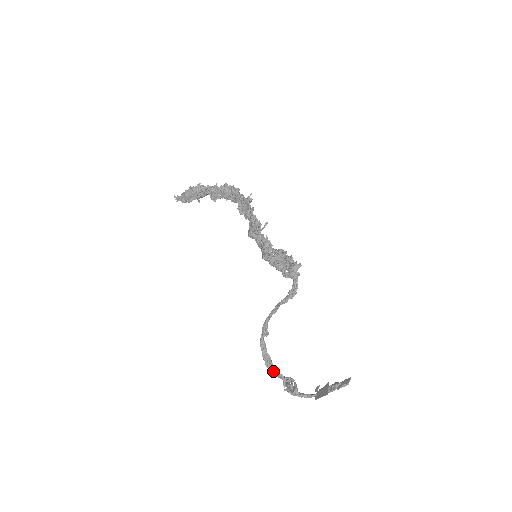
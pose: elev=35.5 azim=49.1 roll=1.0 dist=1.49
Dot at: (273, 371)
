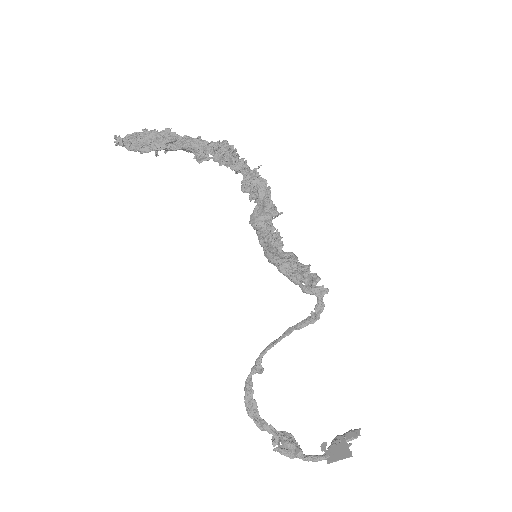
Dot at: (261, 423)
